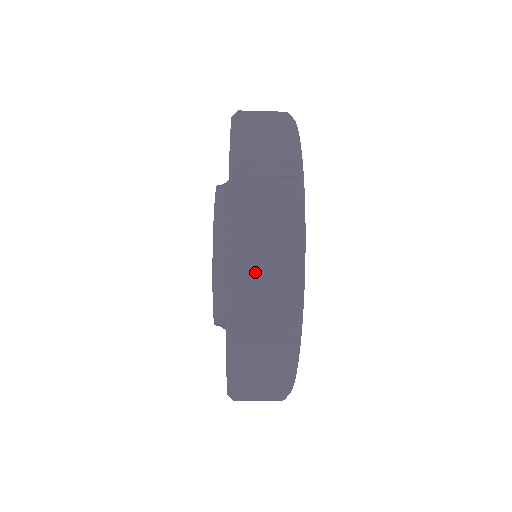
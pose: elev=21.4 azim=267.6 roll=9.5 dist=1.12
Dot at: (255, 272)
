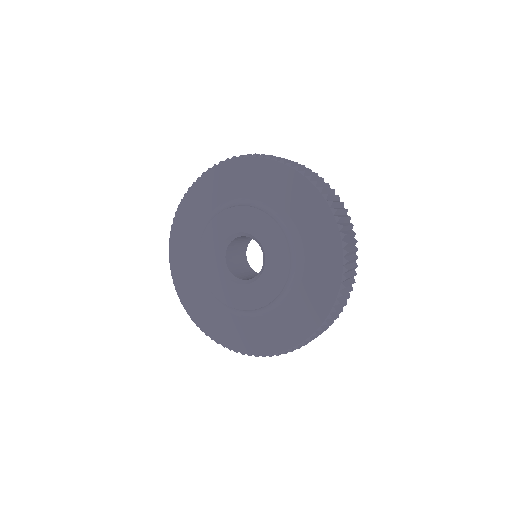
Dot at: occluded
